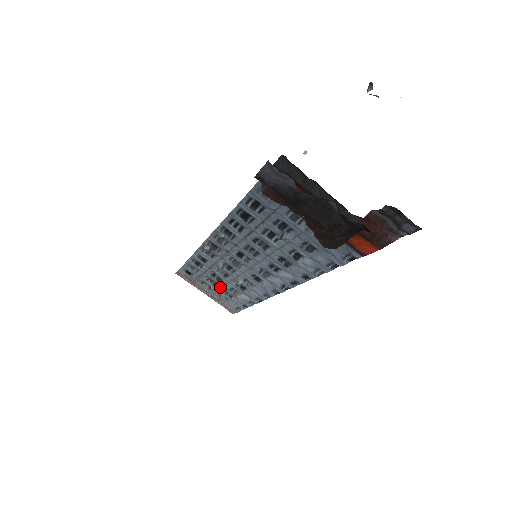
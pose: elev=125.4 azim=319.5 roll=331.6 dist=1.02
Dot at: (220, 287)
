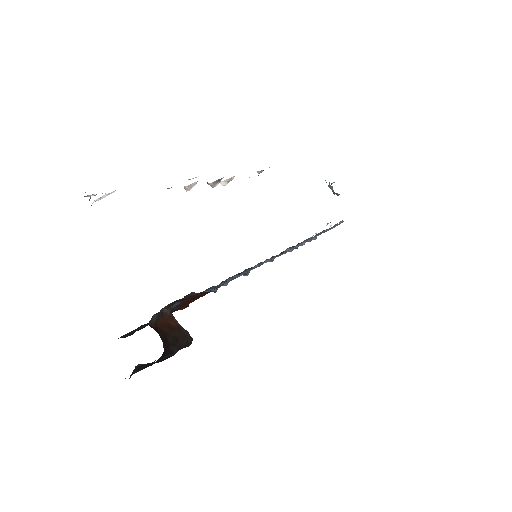
Dot at: occluded
